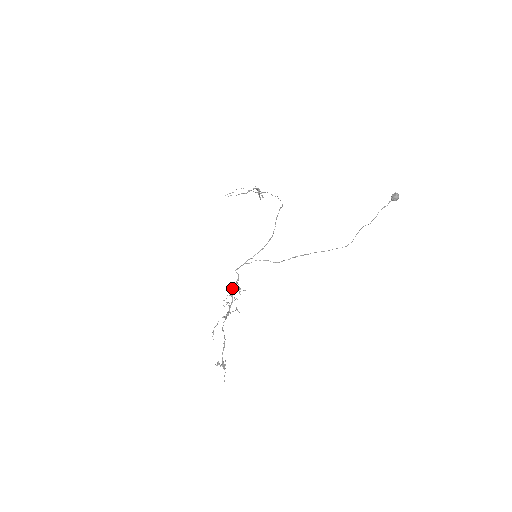
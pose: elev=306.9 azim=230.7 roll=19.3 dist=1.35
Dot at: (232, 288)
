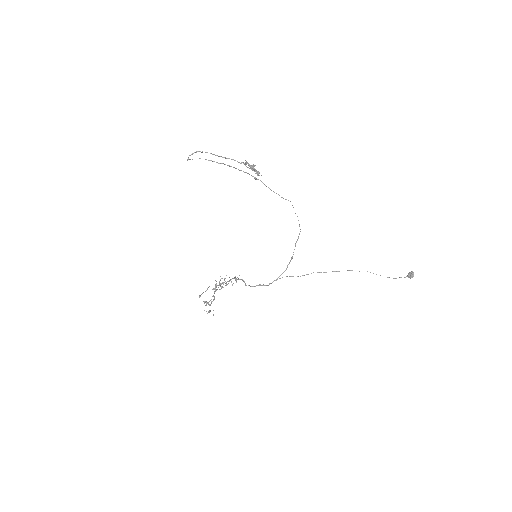
Dot at: occluded
